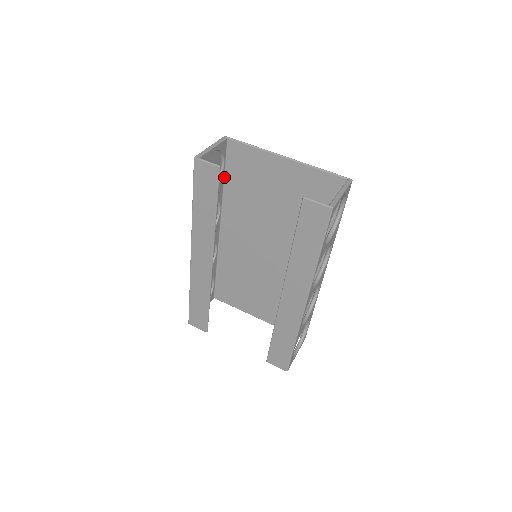
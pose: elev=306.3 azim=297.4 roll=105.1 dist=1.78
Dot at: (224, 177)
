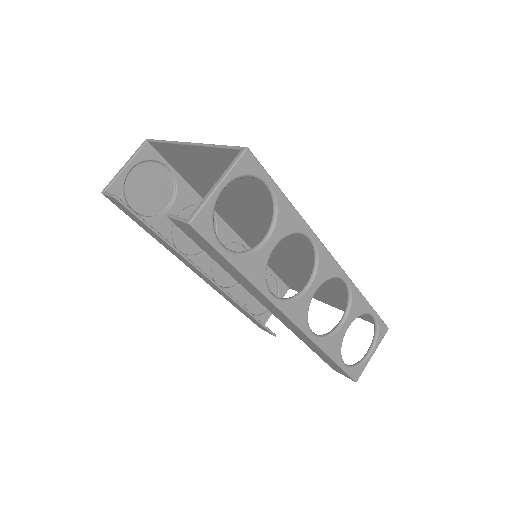
Dot at: (183, 179)
